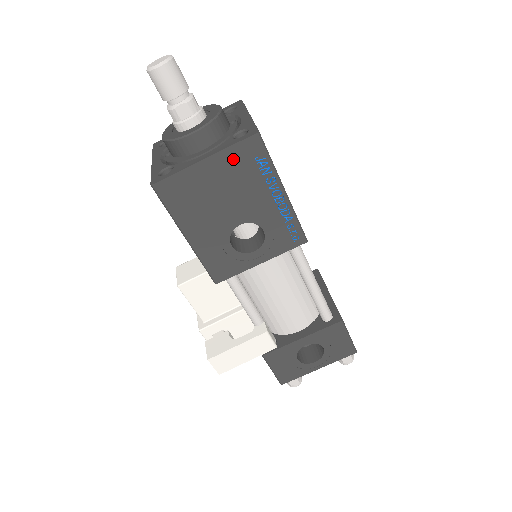
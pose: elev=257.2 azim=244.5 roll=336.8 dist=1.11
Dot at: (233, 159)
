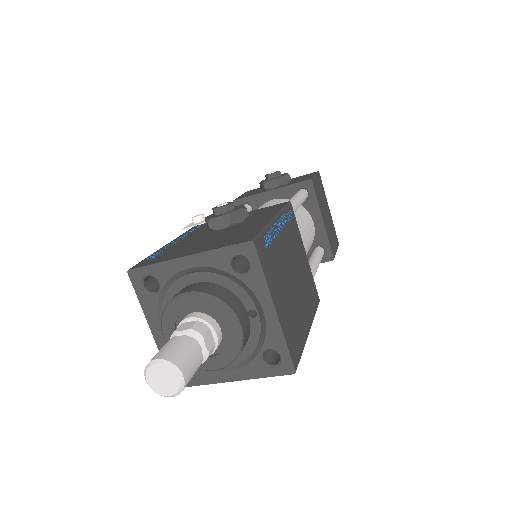
Dot at: occluded
